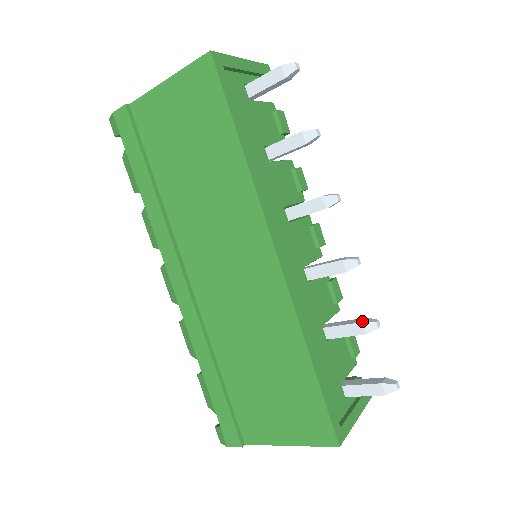
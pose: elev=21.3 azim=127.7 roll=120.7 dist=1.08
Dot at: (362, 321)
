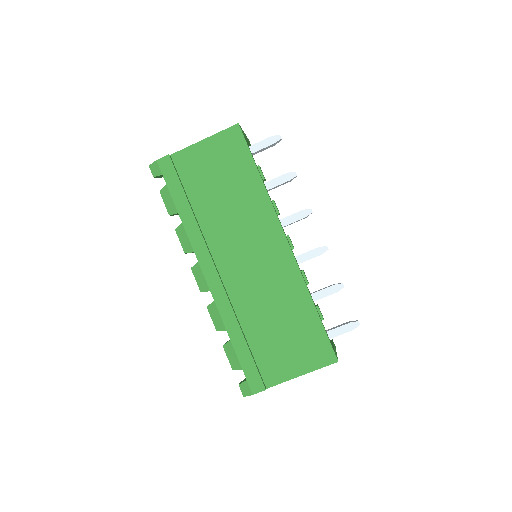
Dot at: (334, 284)
